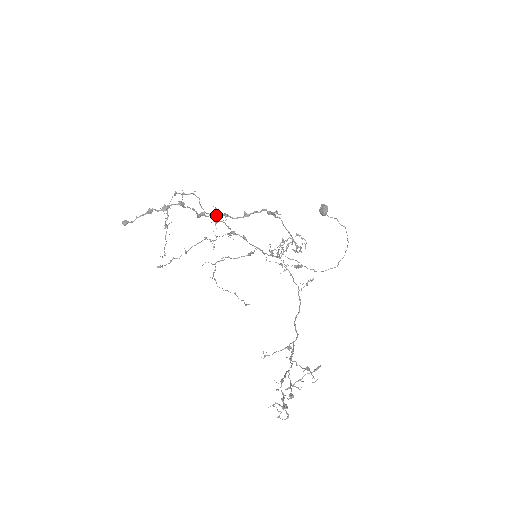
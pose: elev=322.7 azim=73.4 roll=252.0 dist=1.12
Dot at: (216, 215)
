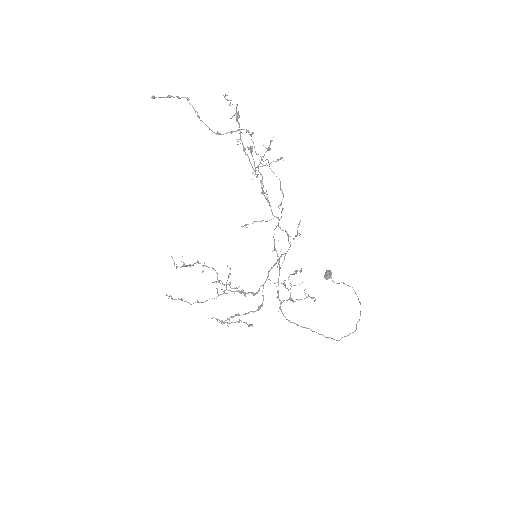
Dot at: (230, 282)
